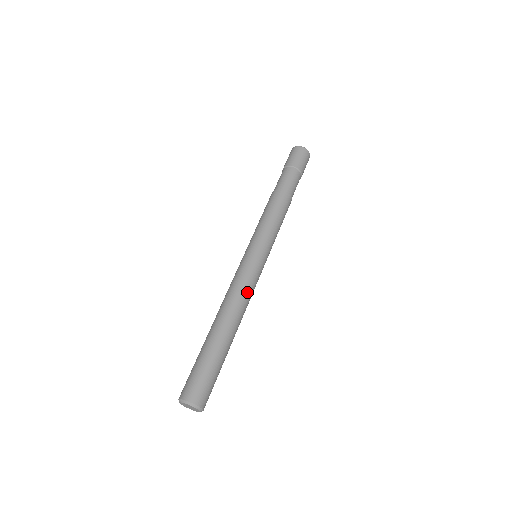
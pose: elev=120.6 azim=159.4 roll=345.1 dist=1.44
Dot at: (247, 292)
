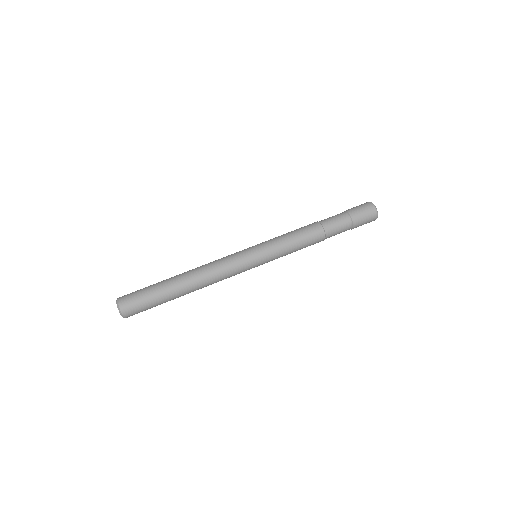
Dot at: (218, 265)
